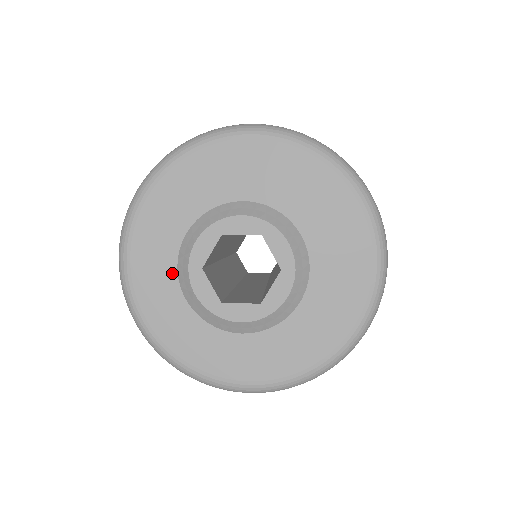
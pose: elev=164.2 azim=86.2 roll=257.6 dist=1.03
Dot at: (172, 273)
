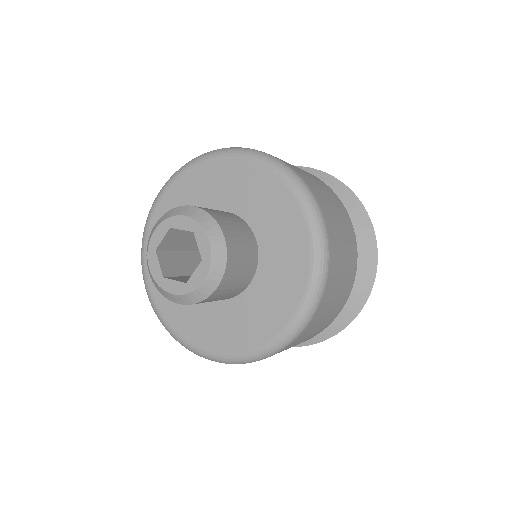
Dot at: occluded
